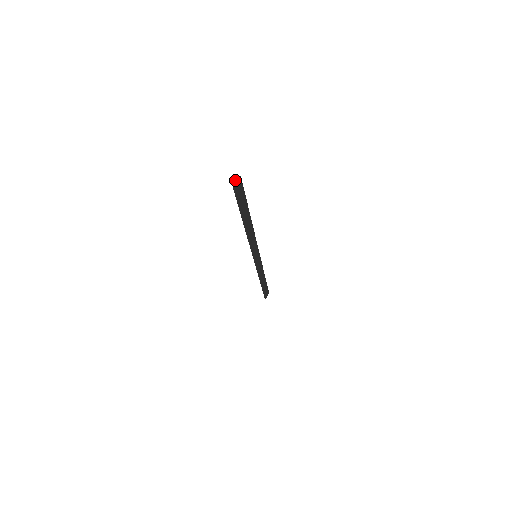
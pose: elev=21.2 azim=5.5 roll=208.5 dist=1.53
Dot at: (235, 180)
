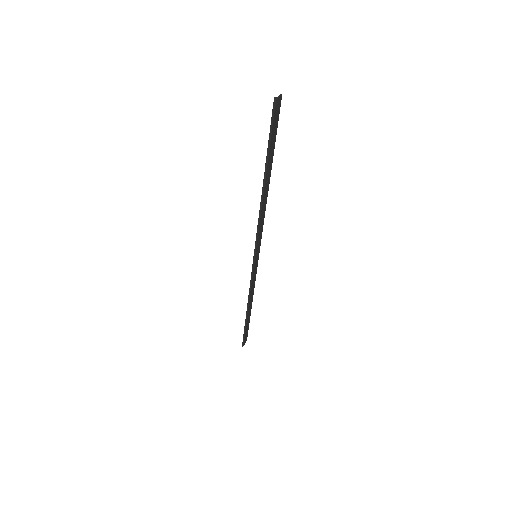
Dot at: occluded
